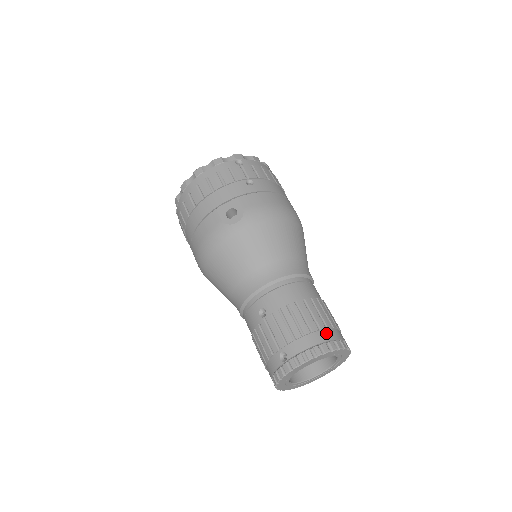
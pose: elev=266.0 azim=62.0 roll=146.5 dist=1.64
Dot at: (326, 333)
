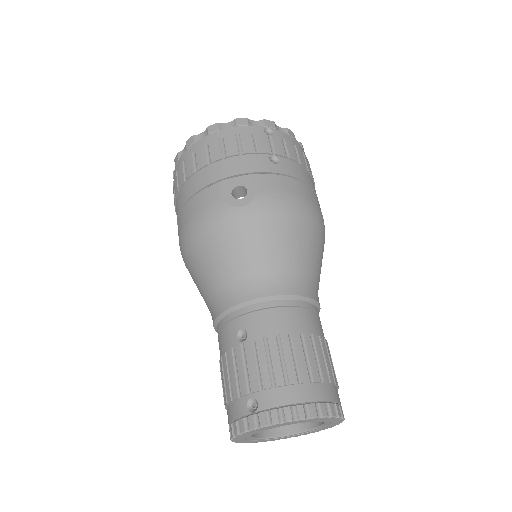
Dot at: (319, 389)
